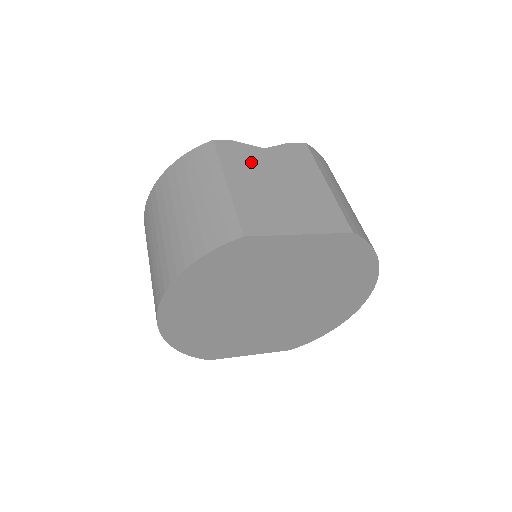
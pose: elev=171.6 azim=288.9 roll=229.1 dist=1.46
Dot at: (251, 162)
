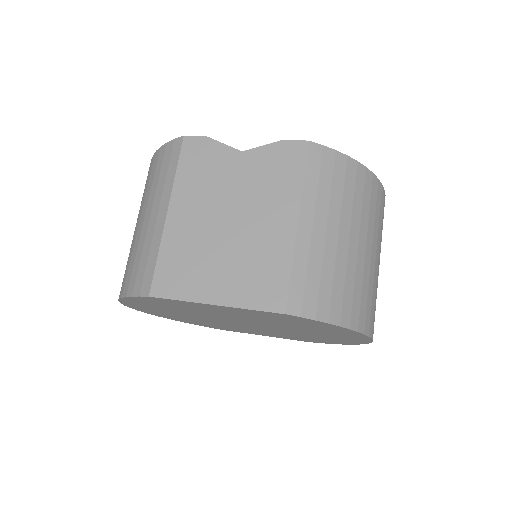
Dot at: (212, 177)
